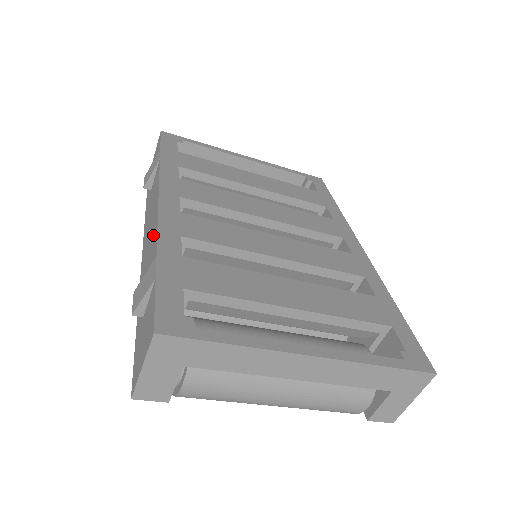
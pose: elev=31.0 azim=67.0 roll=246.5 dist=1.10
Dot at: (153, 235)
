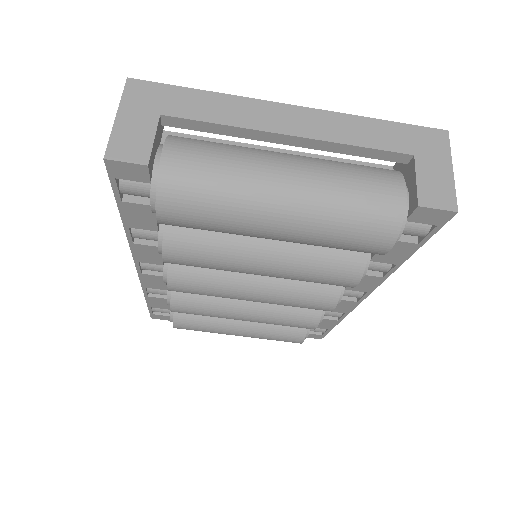
Dot at: occluded
